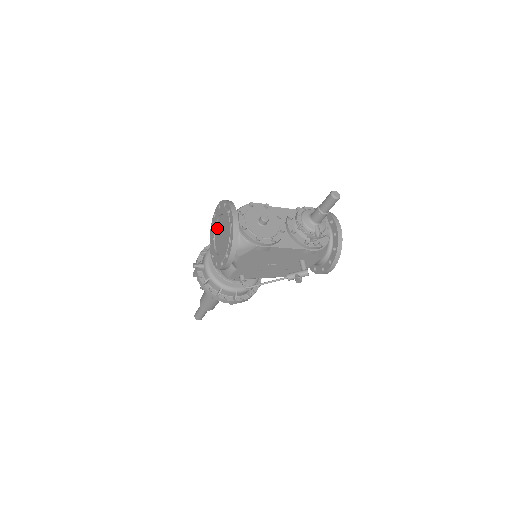
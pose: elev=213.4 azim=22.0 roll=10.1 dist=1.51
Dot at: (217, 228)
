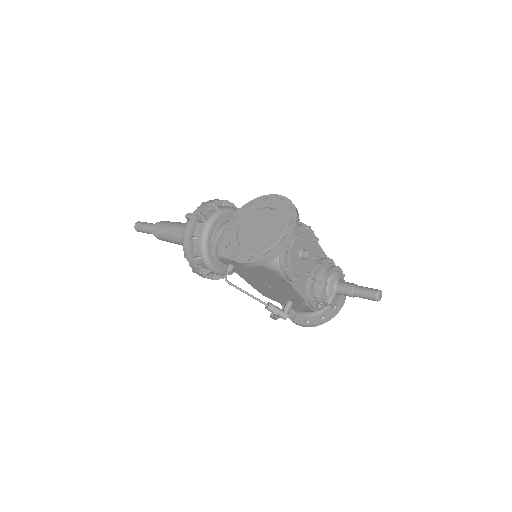
Dot at: (258, 213)
